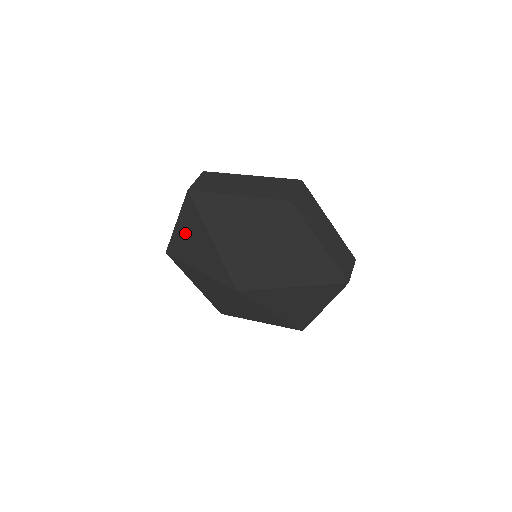
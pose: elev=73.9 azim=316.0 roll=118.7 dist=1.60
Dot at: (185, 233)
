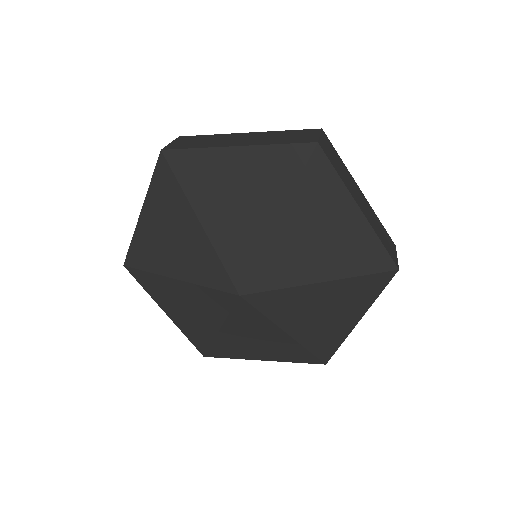
Dot at: (173, 310)
